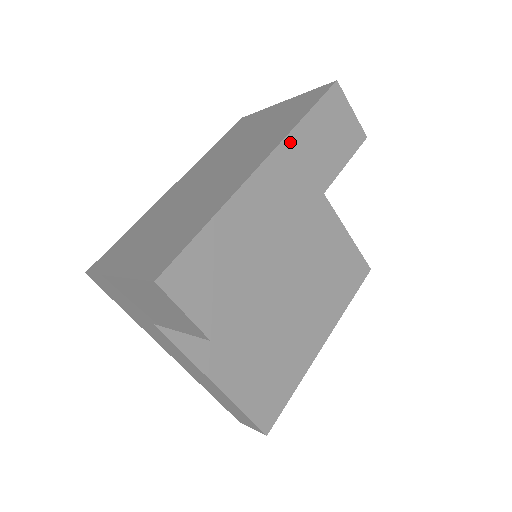
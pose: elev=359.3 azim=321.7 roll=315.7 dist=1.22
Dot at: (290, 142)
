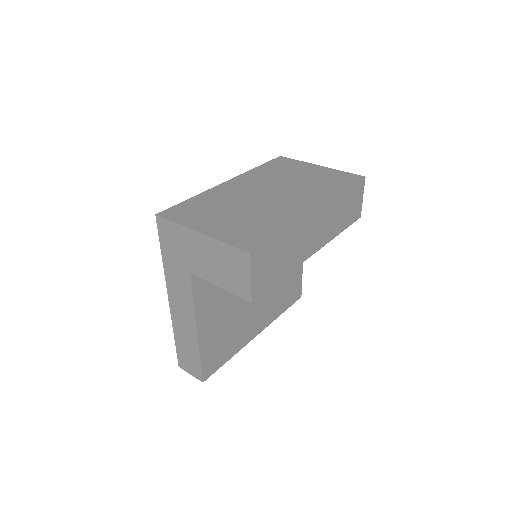
Dot at: (333, 202)
